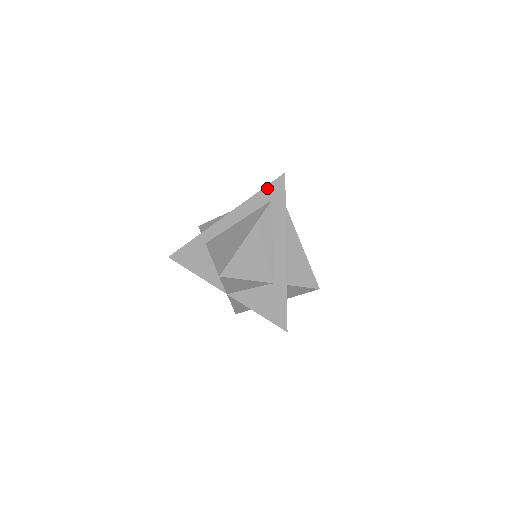
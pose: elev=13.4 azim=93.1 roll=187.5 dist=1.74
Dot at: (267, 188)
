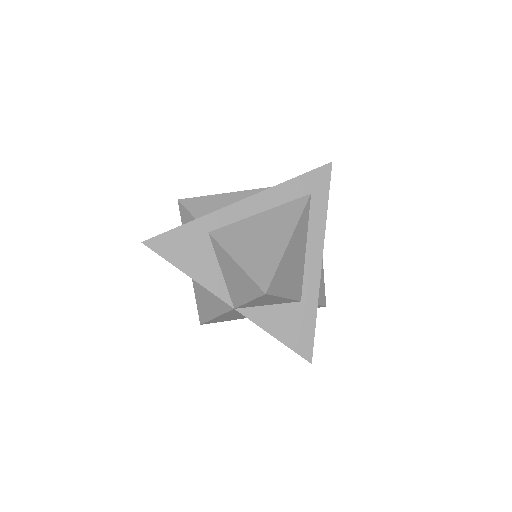
Dot at: (307, 176)
